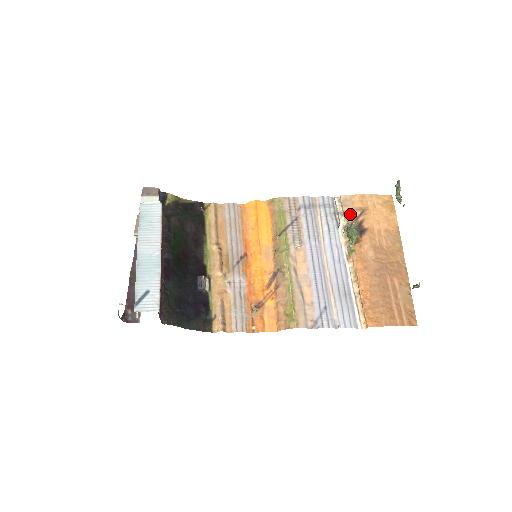
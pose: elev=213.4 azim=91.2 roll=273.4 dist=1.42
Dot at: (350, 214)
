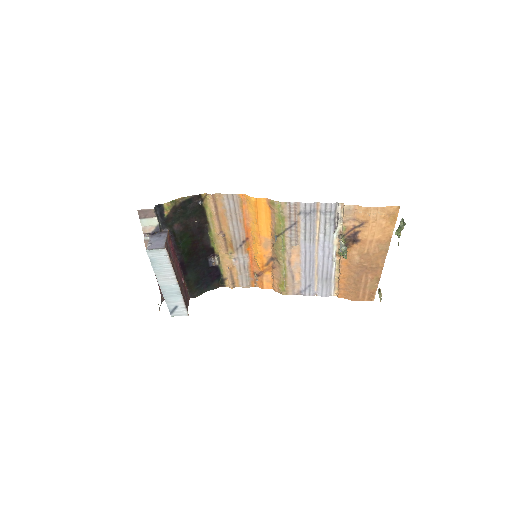
Dot at: (349, 224)
